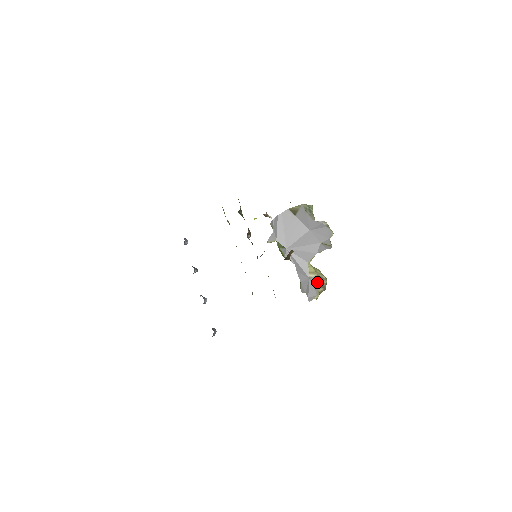
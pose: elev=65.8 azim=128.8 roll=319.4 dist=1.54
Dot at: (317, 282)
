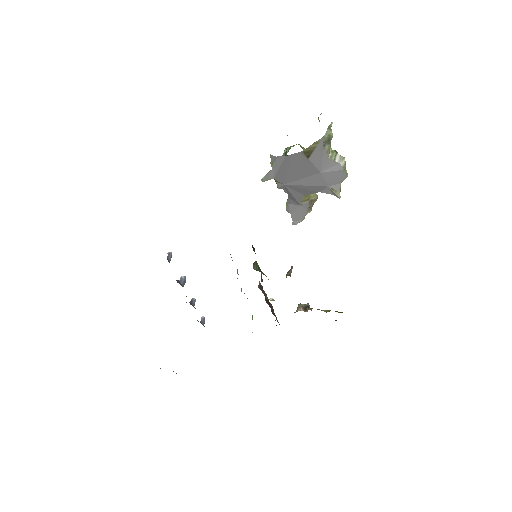
Dot at: (307, 207)
